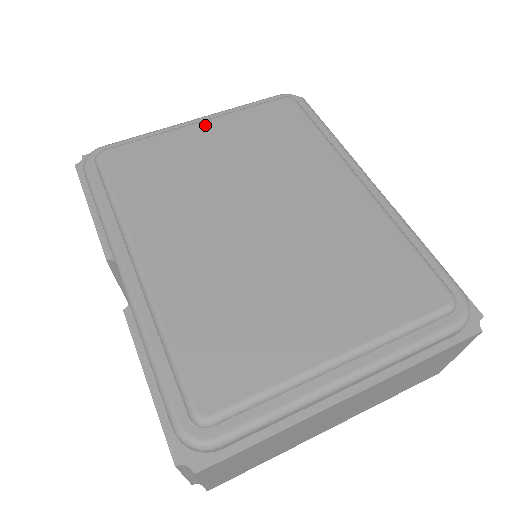
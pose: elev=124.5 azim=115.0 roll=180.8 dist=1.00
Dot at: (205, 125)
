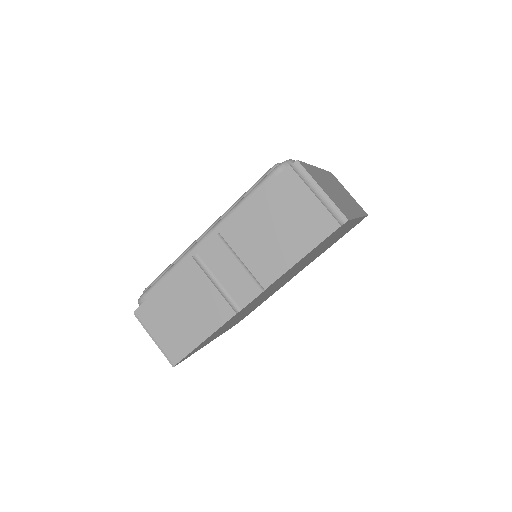
Dot at: occluded
